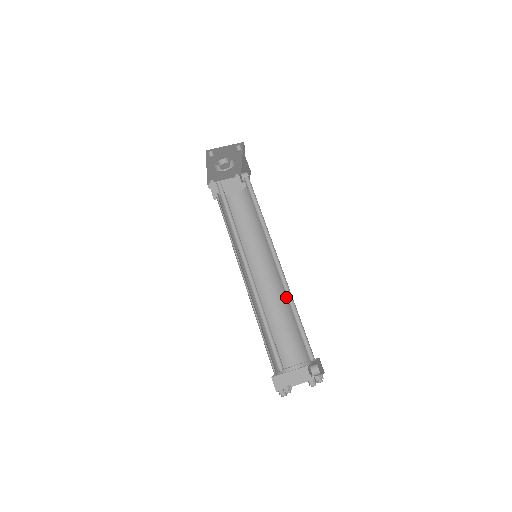
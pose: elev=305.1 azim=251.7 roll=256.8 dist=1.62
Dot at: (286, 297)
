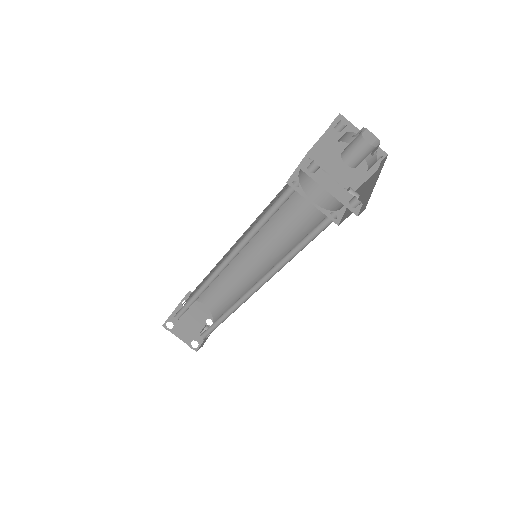
Dot at: occluded
